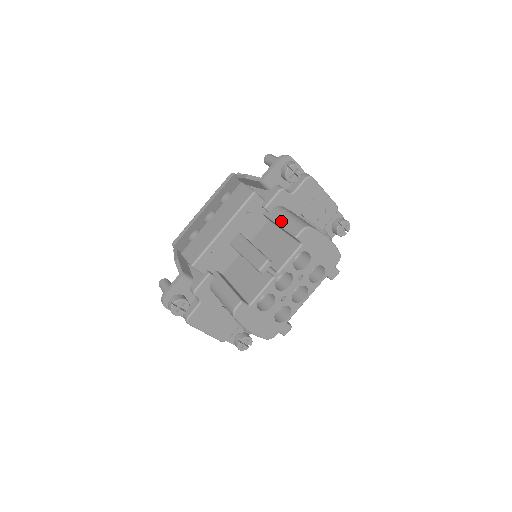
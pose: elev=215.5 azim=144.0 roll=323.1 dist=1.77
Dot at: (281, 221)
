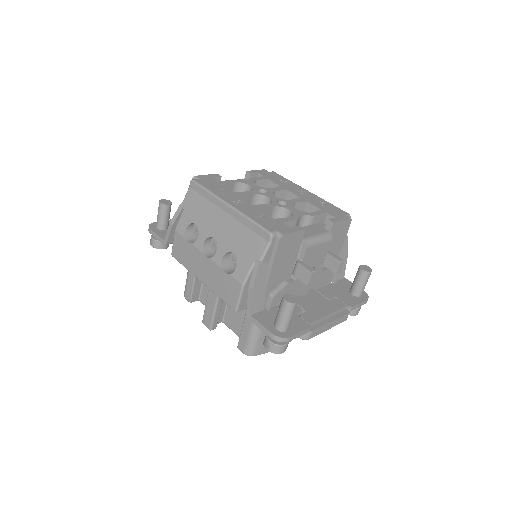
Dot at: (246, 327)
